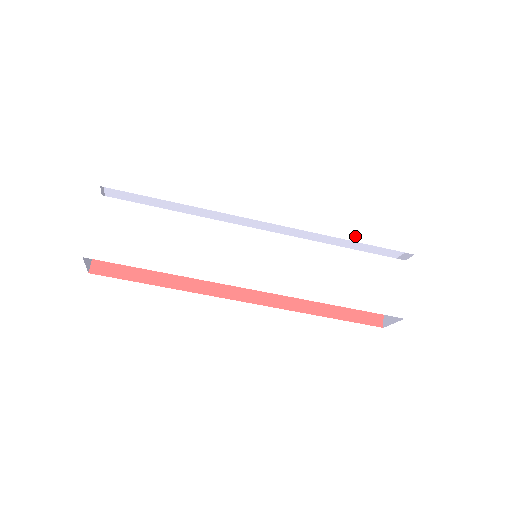
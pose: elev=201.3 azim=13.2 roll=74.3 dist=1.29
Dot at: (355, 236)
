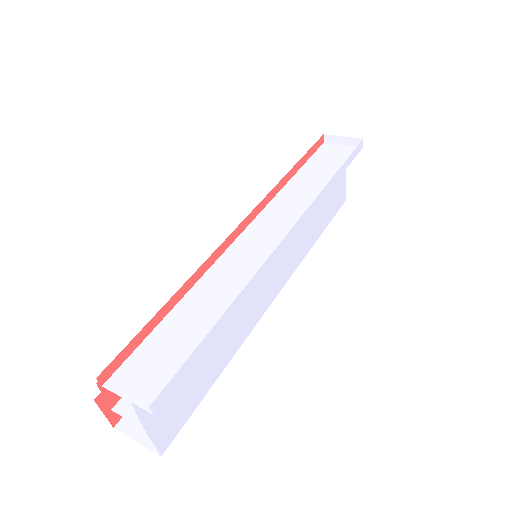
Dot at: (336, 176)
